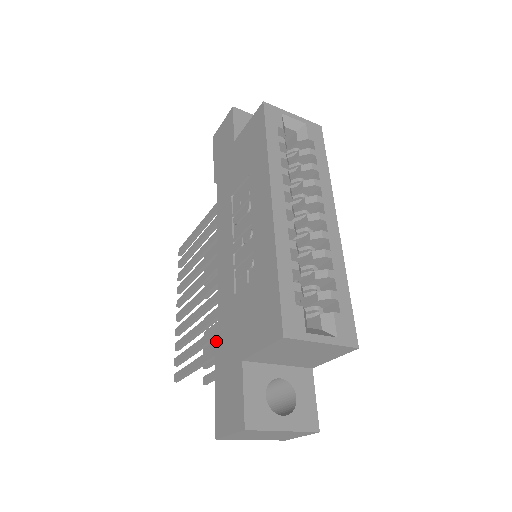
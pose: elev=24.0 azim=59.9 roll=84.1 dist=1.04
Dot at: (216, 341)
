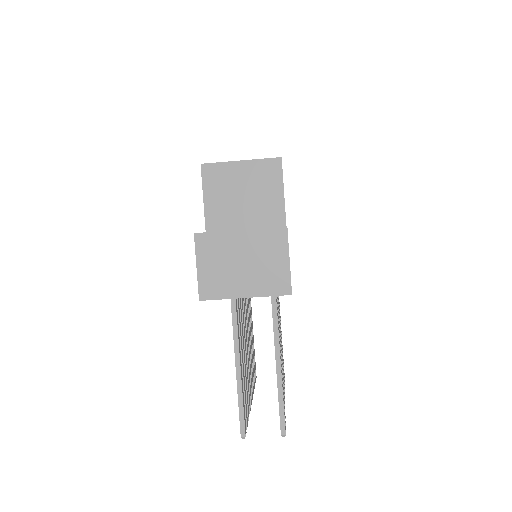
Dot at: occluded
